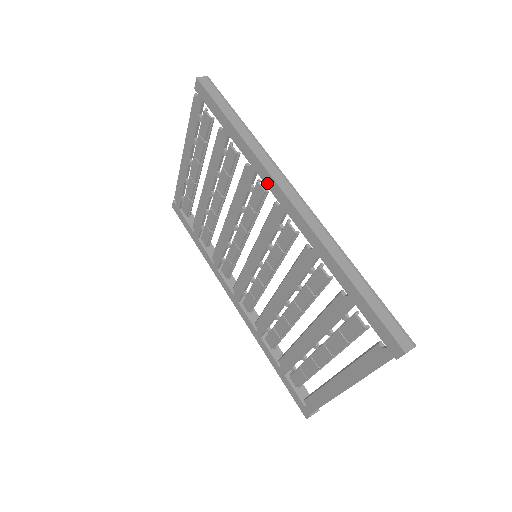
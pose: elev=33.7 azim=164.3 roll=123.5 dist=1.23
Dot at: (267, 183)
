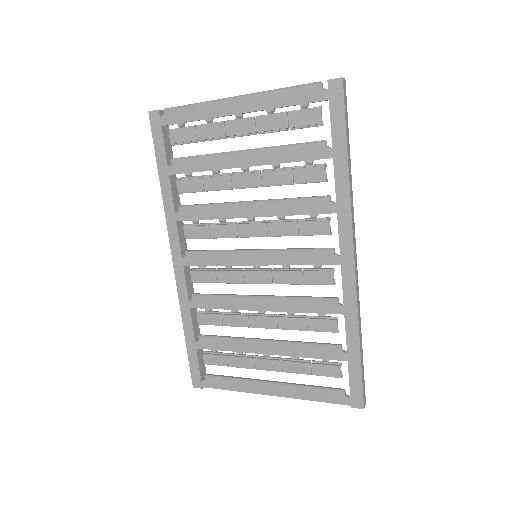
Dot at: (342, 232)
